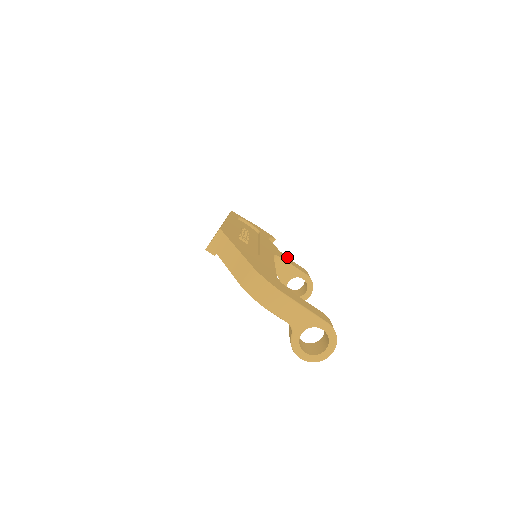
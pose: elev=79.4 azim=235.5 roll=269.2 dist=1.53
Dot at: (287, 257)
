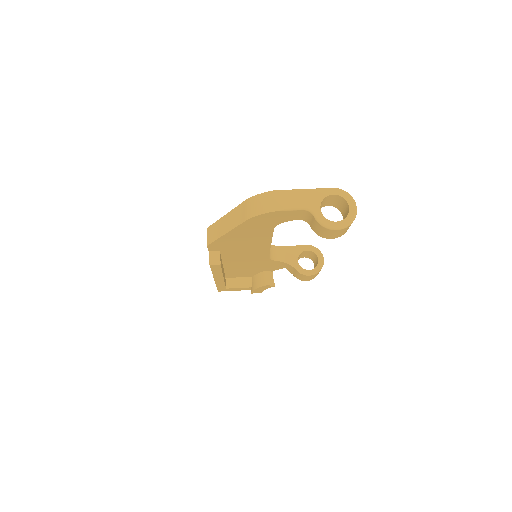
Dot at: occluded
